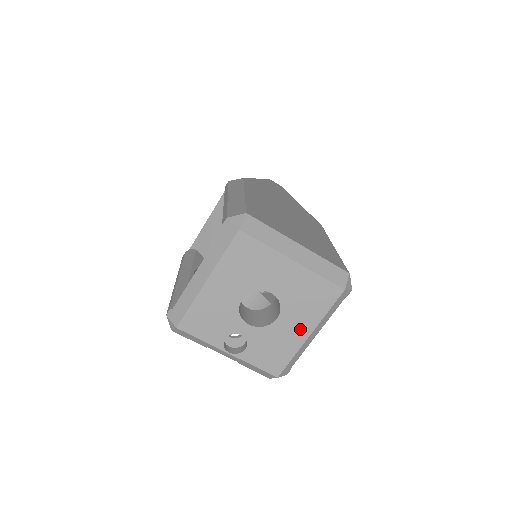
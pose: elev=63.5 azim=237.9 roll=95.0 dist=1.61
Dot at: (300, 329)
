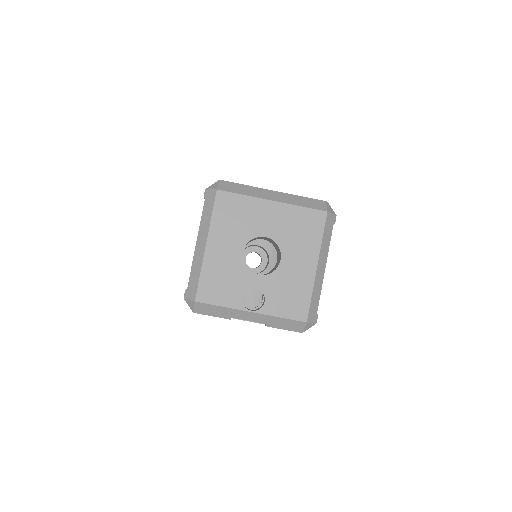
Dot at: (305, 263)
